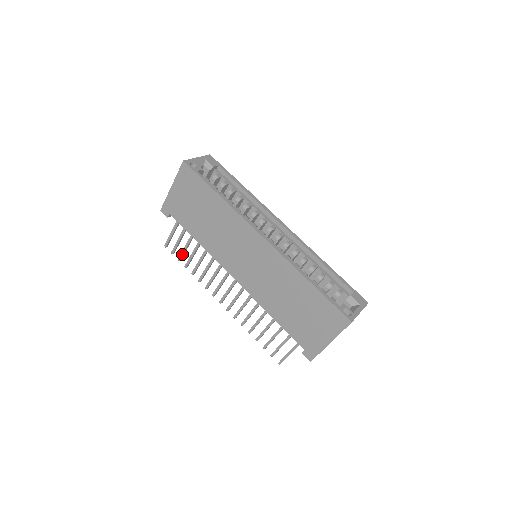
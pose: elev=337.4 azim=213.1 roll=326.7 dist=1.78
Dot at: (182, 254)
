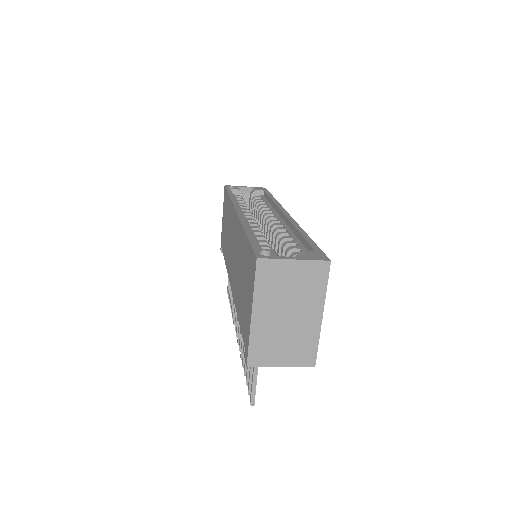
Dot at: (230, 292)
